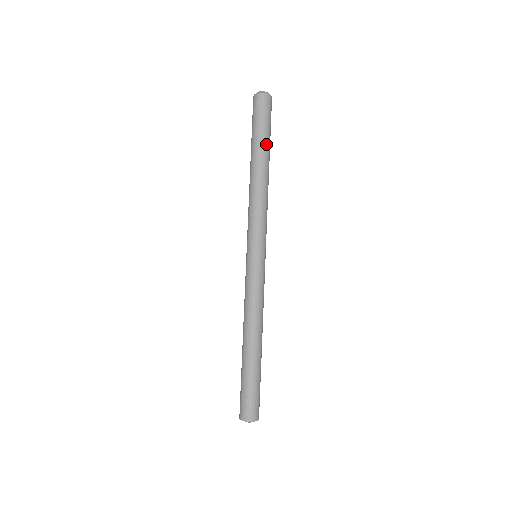
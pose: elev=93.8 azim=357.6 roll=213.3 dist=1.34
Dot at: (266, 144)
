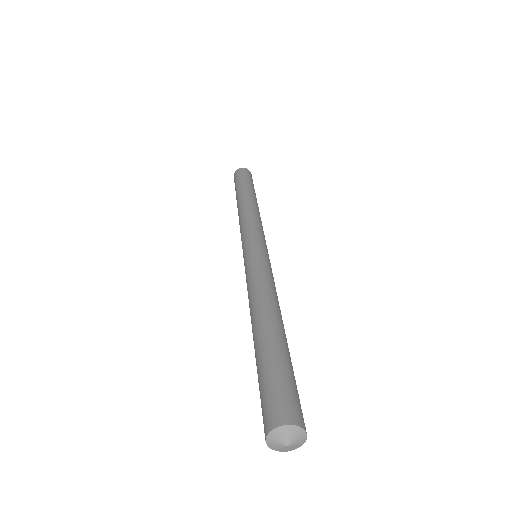
Dot at: (255, 193)
